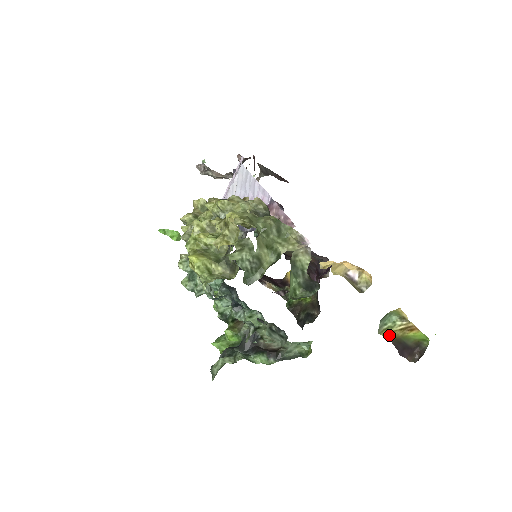
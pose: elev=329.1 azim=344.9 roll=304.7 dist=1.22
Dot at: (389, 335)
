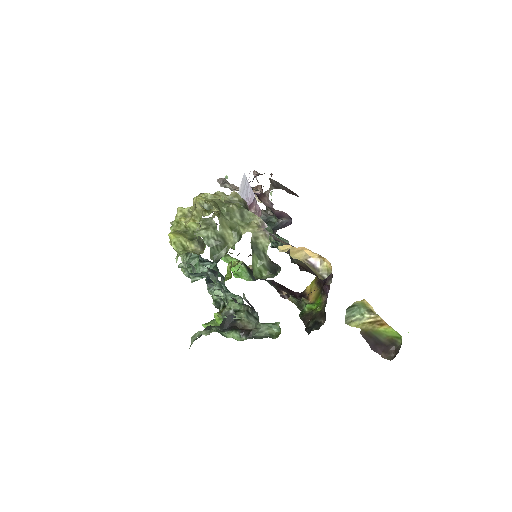
Dot at: (357, 327)
